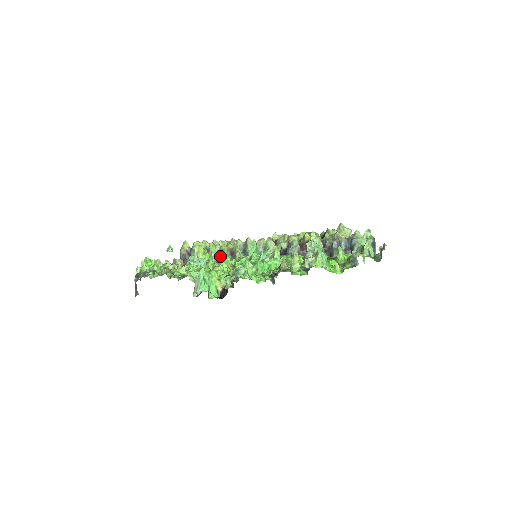
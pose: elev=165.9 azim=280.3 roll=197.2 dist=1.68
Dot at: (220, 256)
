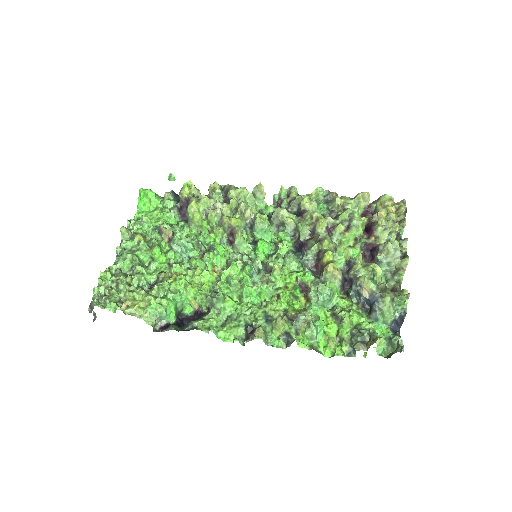
Dot at: (218, 230)
